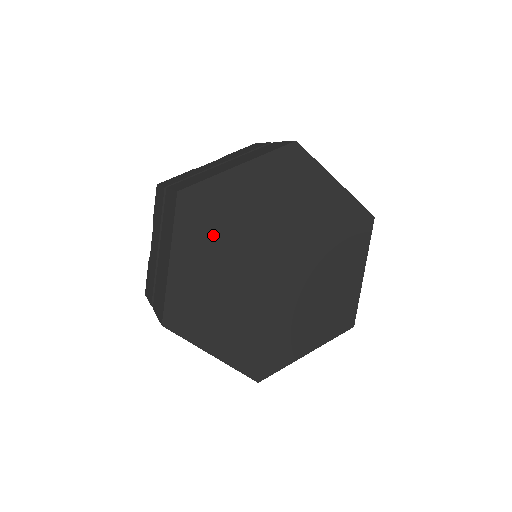
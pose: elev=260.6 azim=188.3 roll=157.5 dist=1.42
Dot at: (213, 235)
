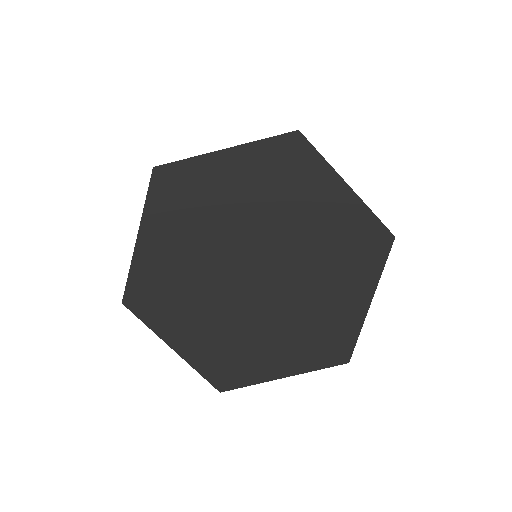
Dot at: (187, 220)
